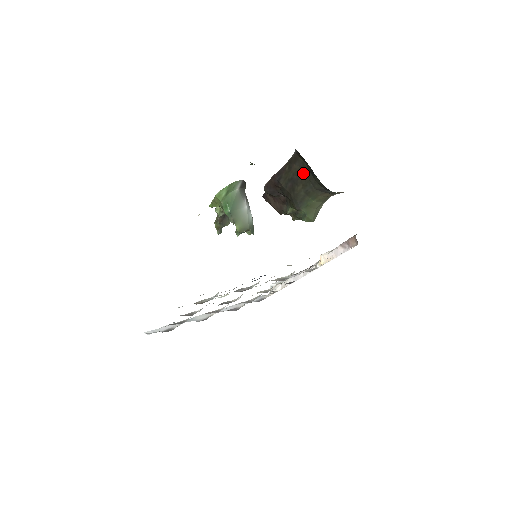
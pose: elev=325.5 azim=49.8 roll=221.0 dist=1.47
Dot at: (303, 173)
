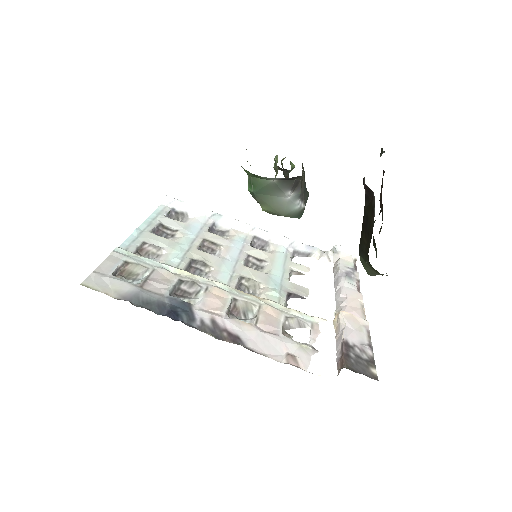
Dot at: (370, 238)
